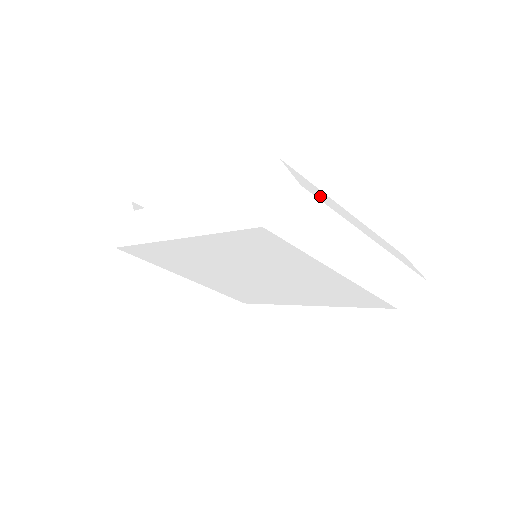
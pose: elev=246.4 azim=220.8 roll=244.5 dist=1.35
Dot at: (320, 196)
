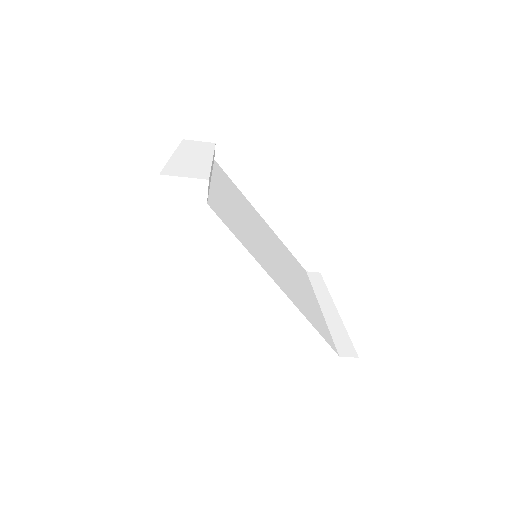
Dot at: occluded
